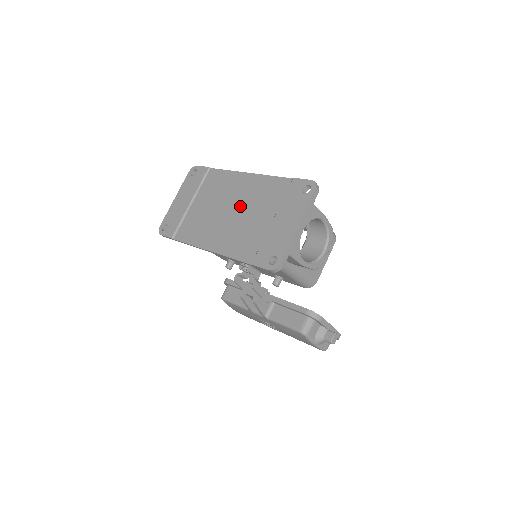
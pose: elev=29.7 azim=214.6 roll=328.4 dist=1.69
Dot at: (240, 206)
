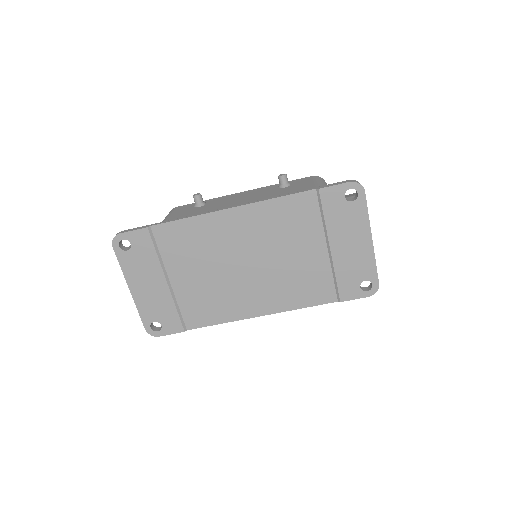
Dot at: (260, 252)
